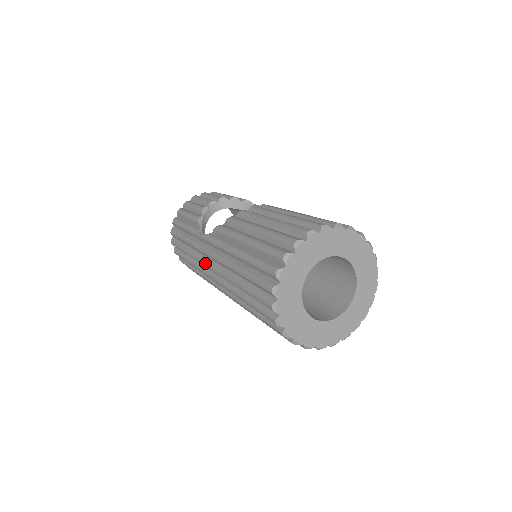
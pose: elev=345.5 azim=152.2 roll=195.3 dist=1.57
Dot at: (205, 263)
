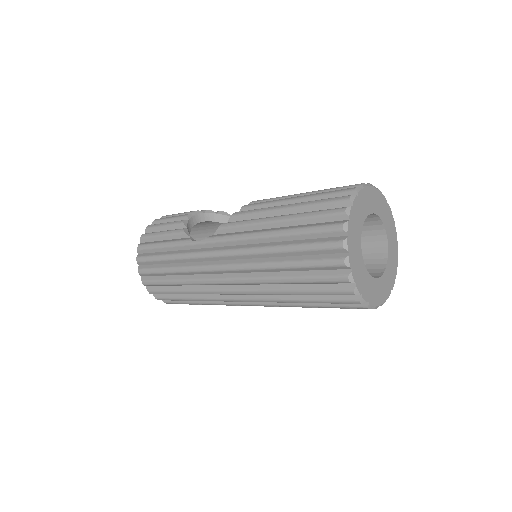
Dot at: (213, 267)
